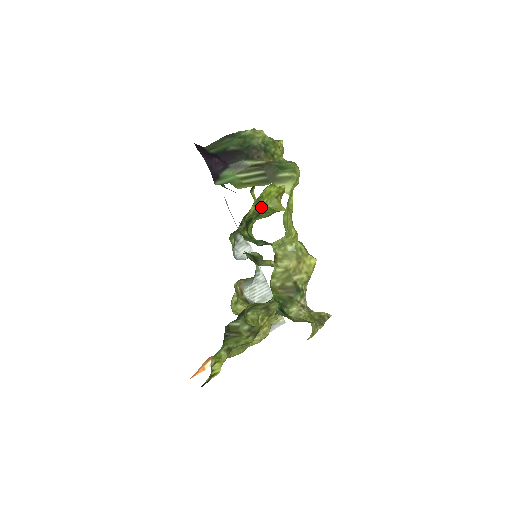
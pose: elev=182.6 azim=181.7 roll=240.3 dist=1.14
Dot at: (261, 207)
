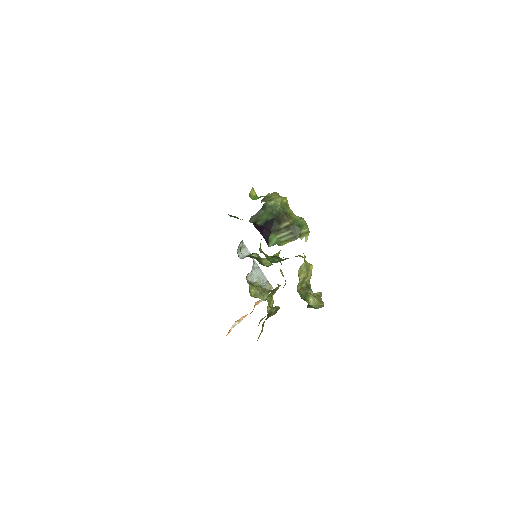
Dot at: occluded
